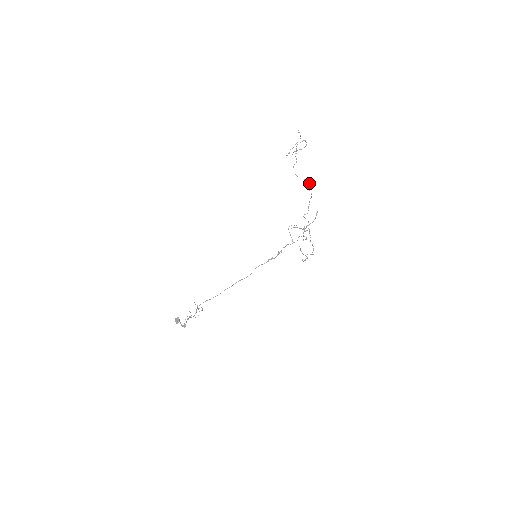
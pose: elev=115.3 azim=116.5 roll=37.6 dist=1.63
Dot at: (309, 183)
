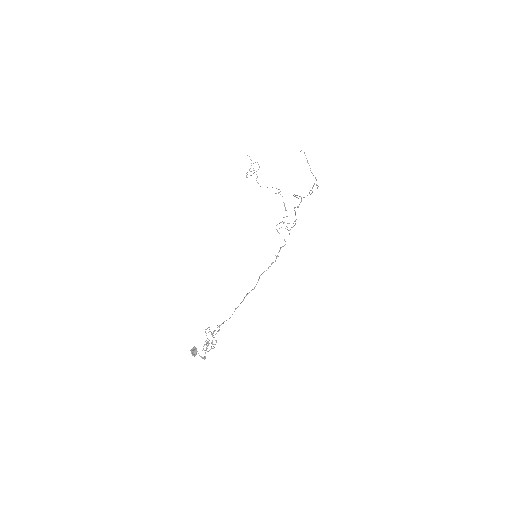
Dot at: occluded
